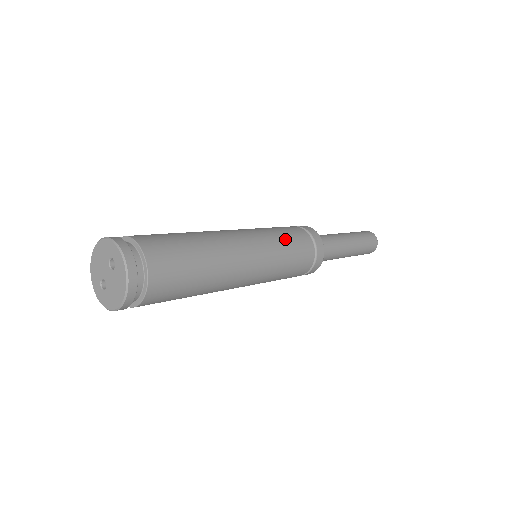
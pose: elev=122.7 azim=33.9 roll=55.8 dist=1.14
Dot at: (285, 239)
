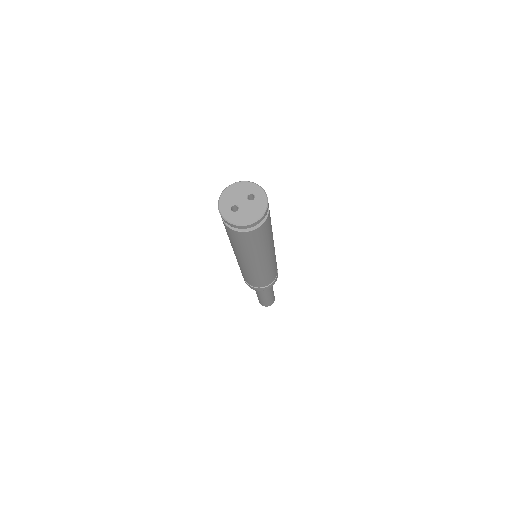
Dot at: occluded
